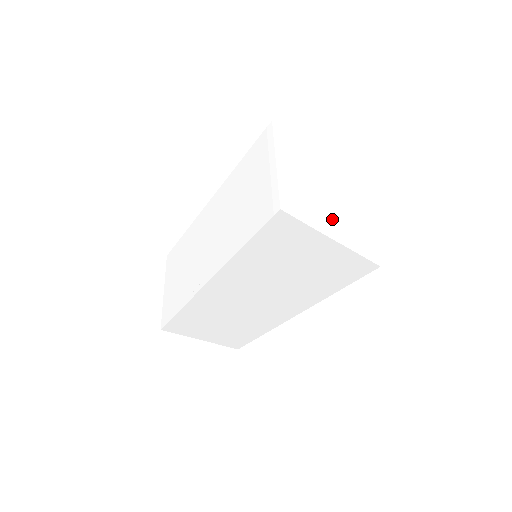
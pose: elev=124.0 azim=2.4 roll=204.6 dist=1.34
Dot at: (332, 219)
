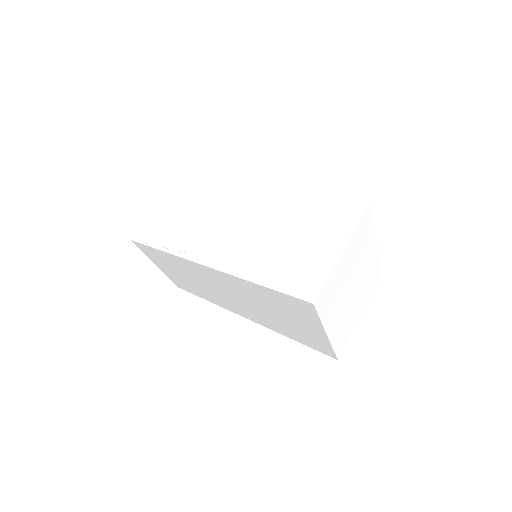
Dot at: (340, 313)
